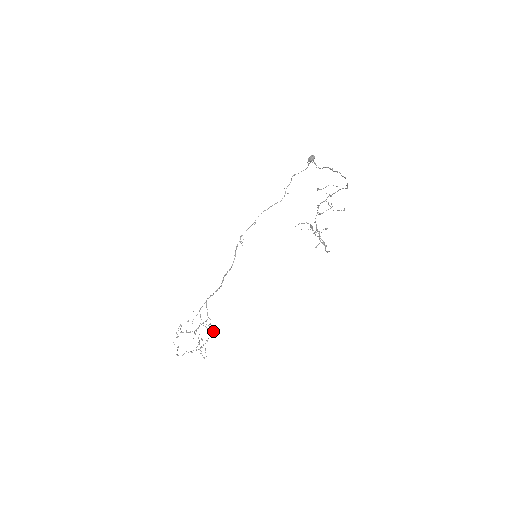
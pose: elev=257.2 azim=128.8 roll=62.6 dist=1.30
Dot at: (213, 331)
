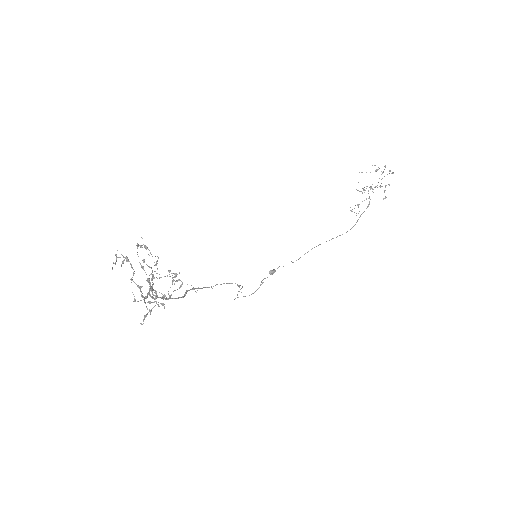
Dot at: occluded
